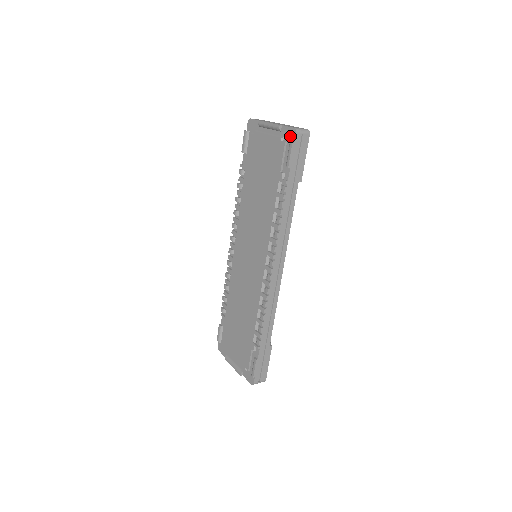
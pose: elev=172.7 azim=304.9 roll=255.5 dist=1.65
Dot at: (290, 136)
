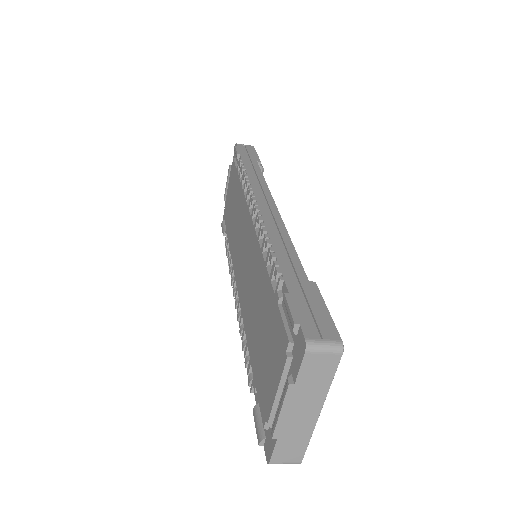
Dot at: occluded
